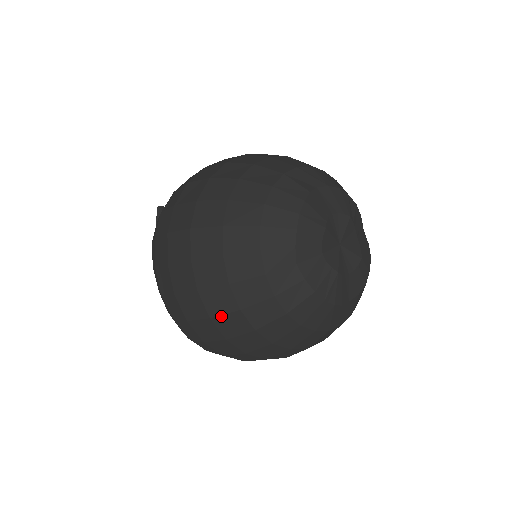
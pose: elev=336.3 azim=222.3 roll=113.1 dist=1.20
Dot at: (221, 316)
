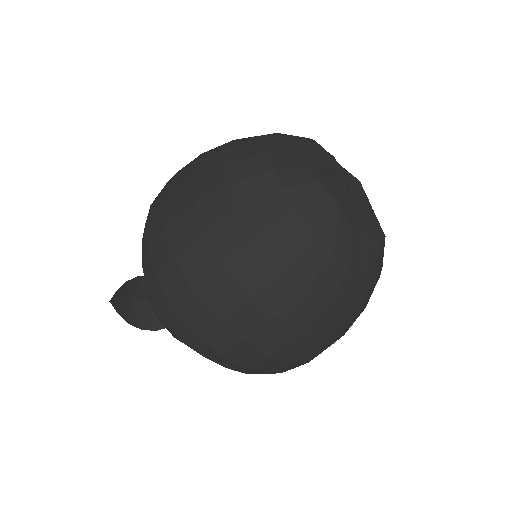
Dot at: (329, 332)
